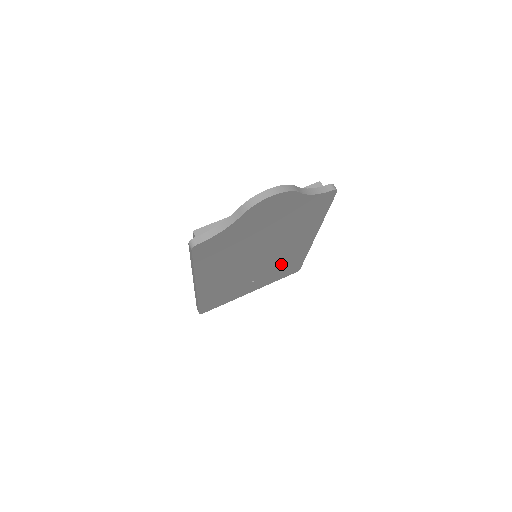
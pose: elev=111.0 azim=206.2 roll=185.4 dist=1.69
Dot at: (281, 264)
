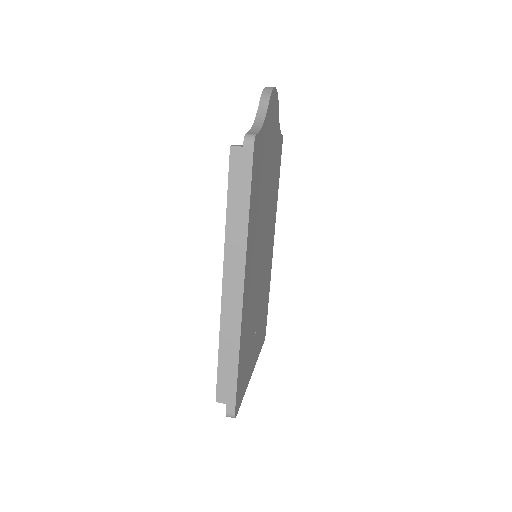
Dot at: (263, 297)
